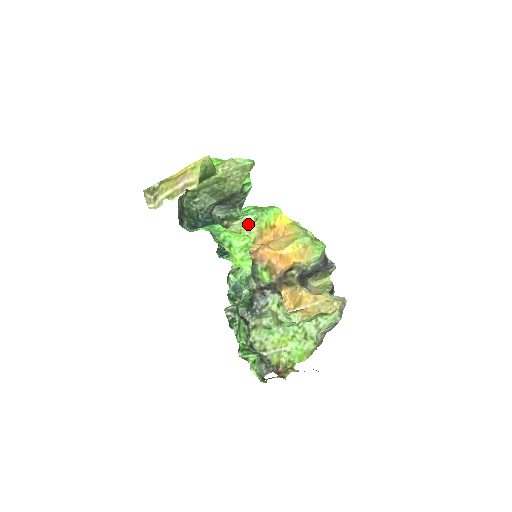
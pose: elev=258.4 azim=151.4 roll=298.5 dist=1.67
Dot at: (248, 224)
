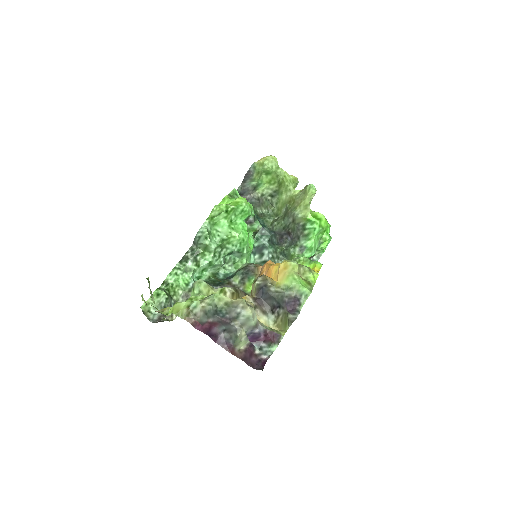
Dot at: occluded
